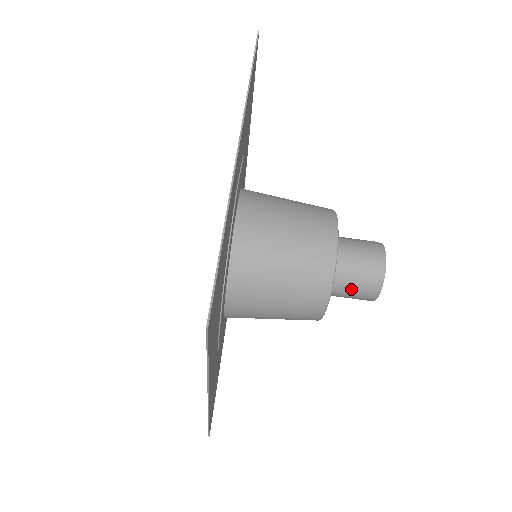
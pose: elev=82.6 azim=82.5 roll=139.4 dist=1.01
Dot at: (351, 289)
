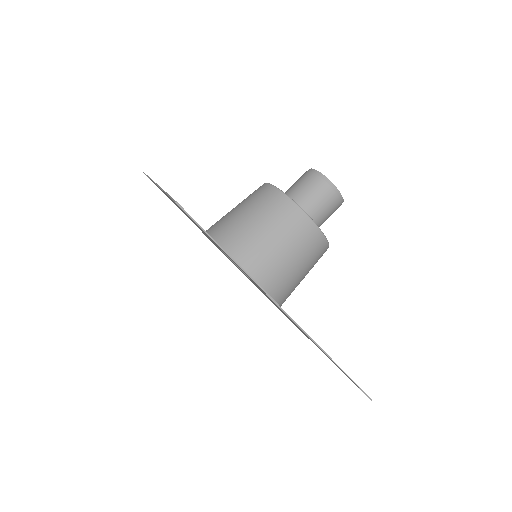
Dot at: (316, 201)
